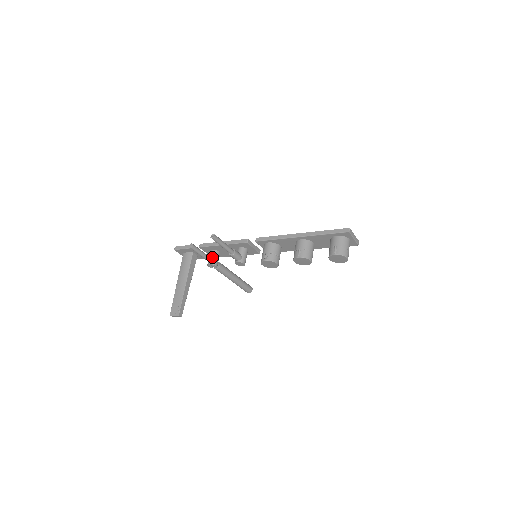
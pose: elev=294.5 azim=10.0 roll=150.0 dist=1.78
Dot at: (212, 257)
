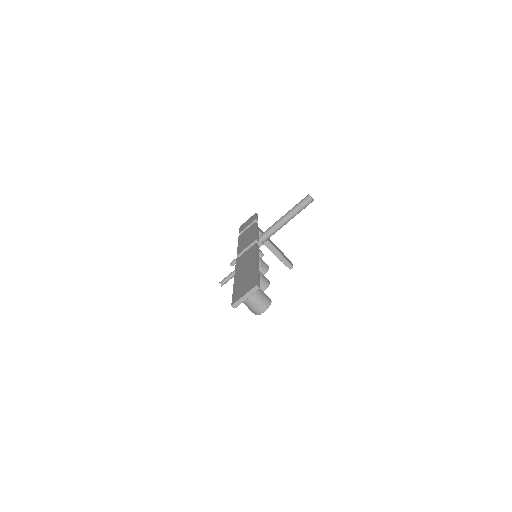
Dot at: occluded
